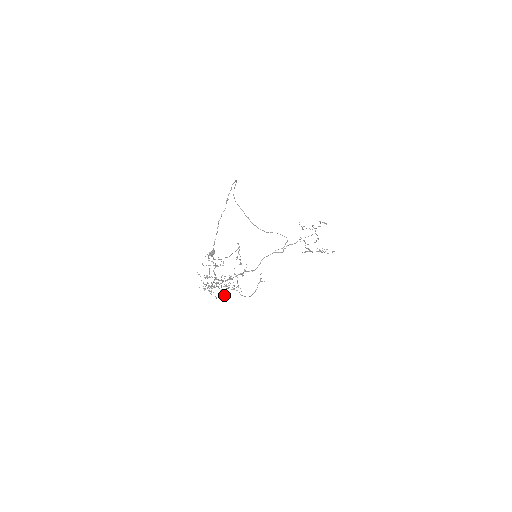
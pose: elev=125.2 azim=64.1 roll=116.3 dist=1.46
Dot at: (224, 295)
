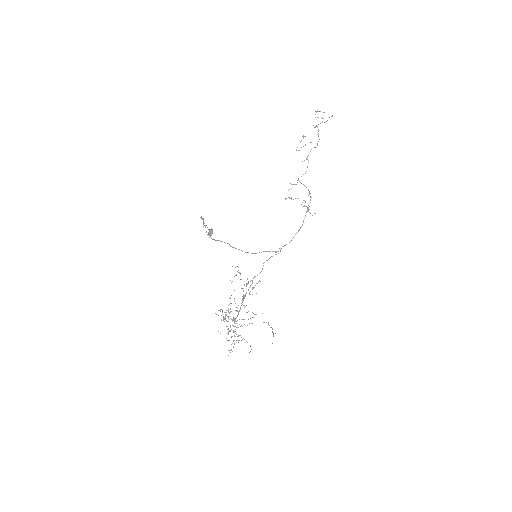
Dot at: occluded
